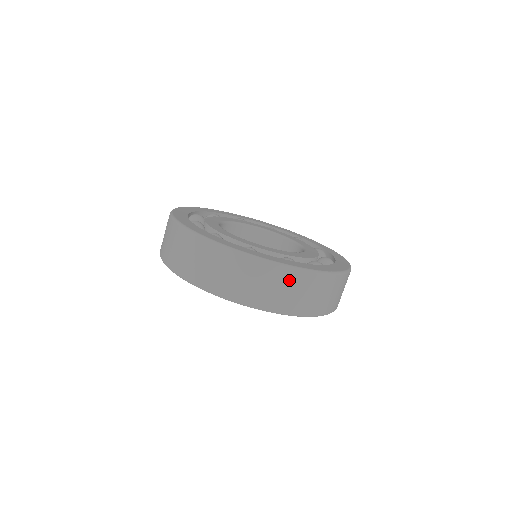
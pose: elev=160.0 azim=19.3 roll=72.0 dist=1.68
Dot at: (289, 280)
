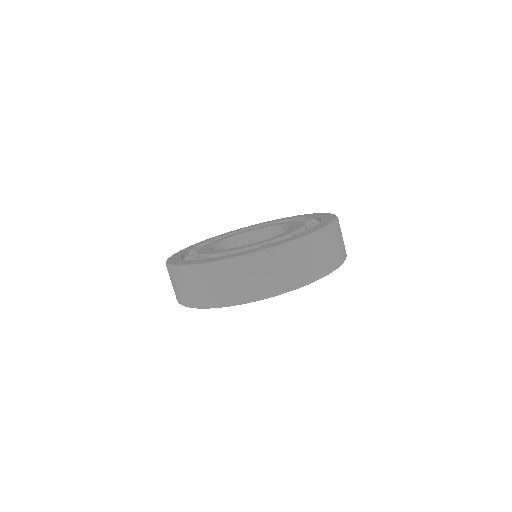
Dot at: (316, 245)
